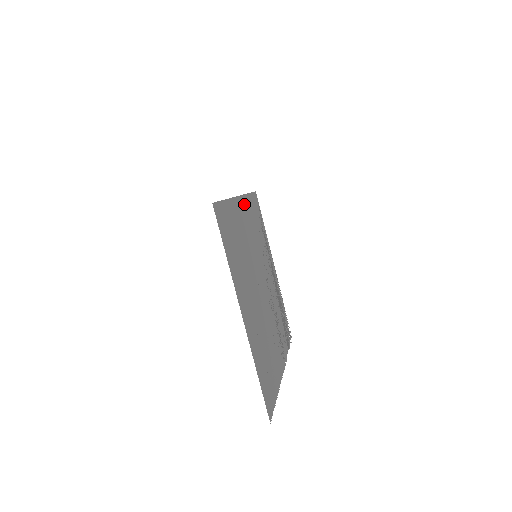
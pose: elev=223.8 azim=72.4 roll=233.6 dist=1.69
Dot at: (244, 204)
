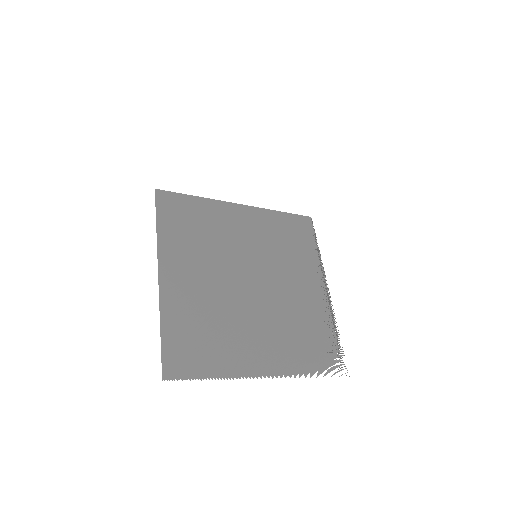
Dot at: (254, 214)
